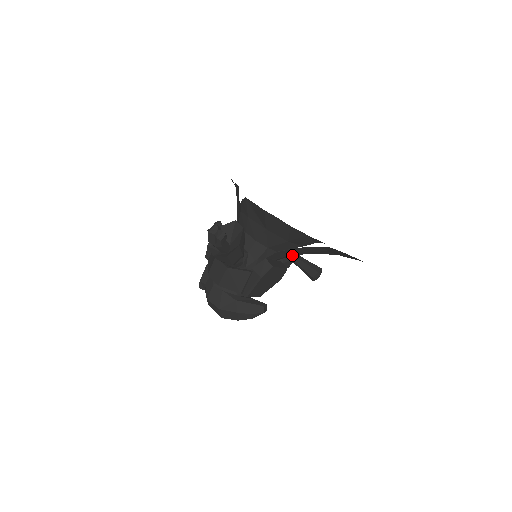
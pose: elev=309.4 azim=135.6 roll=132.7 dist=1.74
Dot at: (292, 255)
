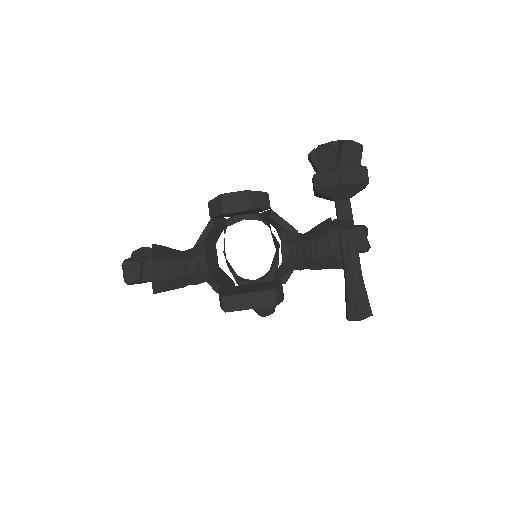
Dot at: occluded
